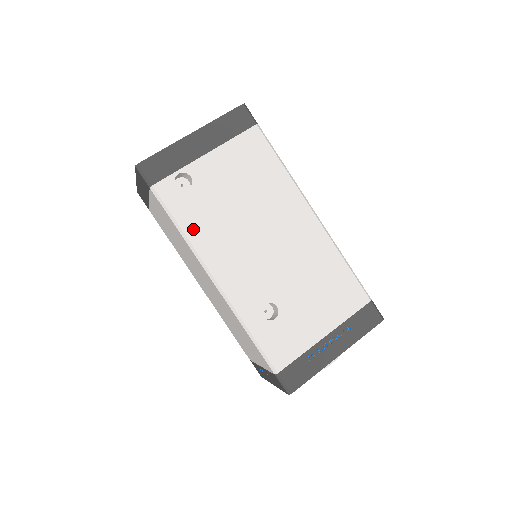
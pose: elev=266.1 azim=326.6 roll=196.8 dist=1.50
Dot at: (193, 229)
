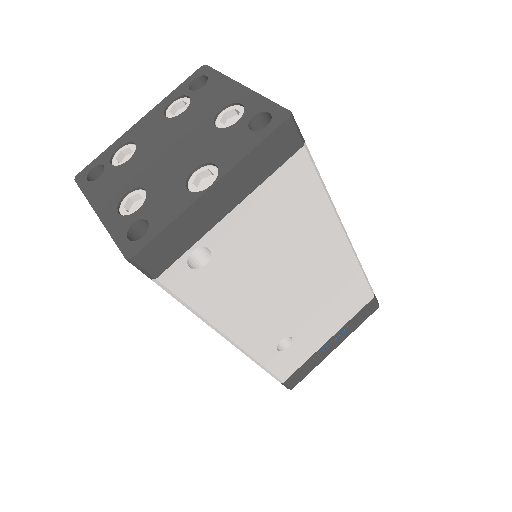
Dot at: (211, 306)
